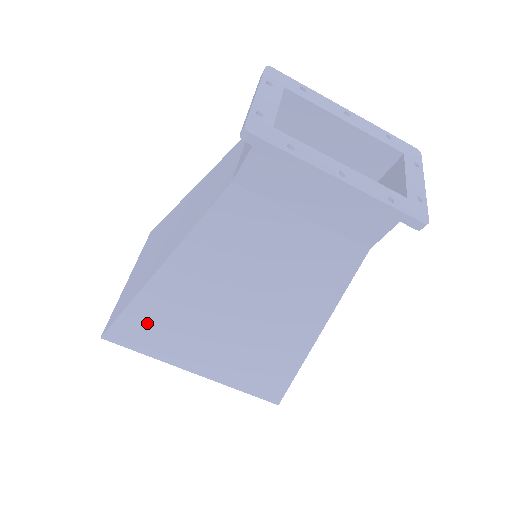
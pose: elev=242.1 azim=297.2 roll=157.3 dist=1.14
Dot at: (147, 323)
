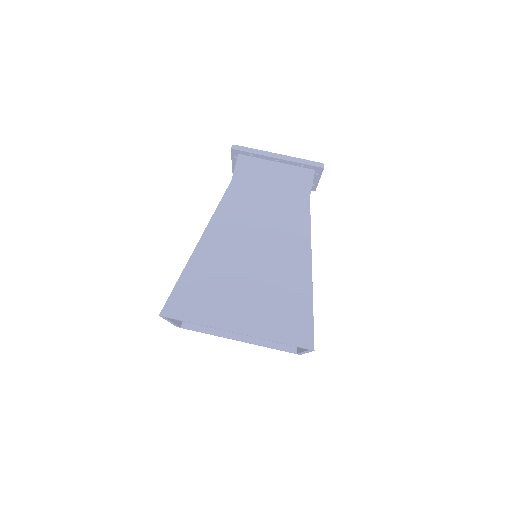
Dot at: (195, 288)
